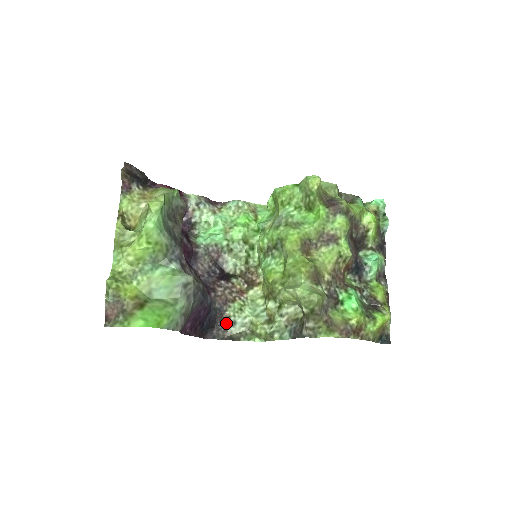
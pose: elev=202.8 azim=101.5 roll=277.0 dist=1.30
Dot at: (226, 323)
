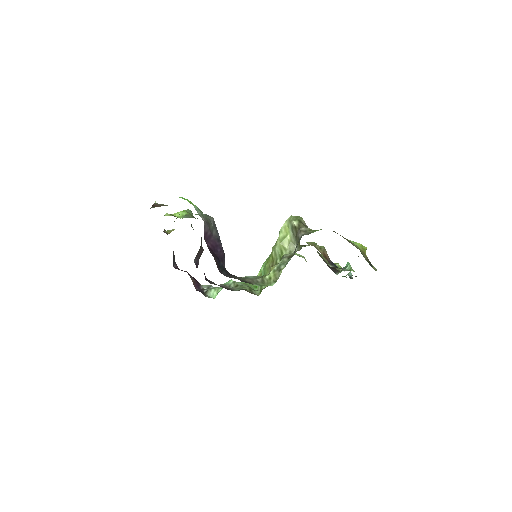
Dot at: (239, 277)
